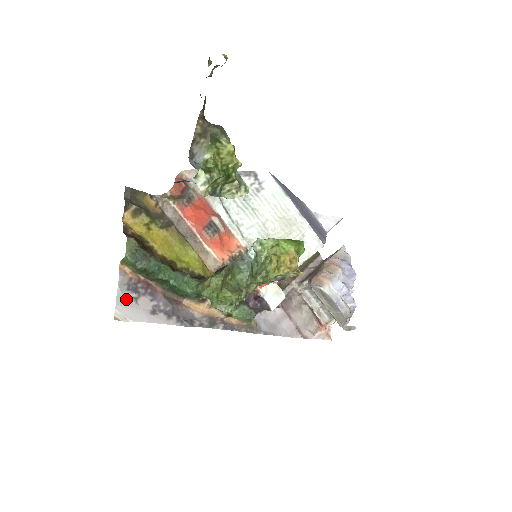
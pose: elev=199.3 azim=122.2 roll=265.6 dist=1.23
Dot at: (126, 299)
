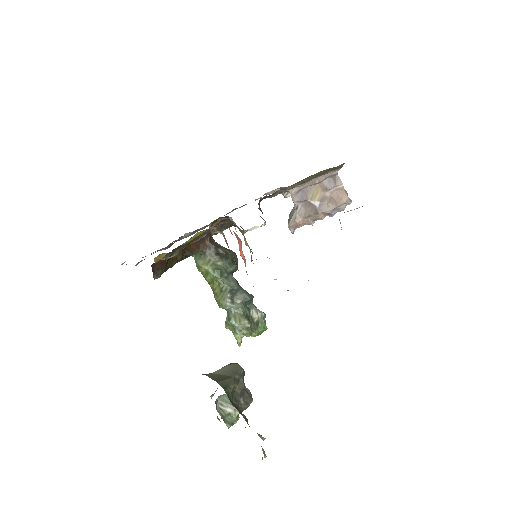
Dot at: occluded
